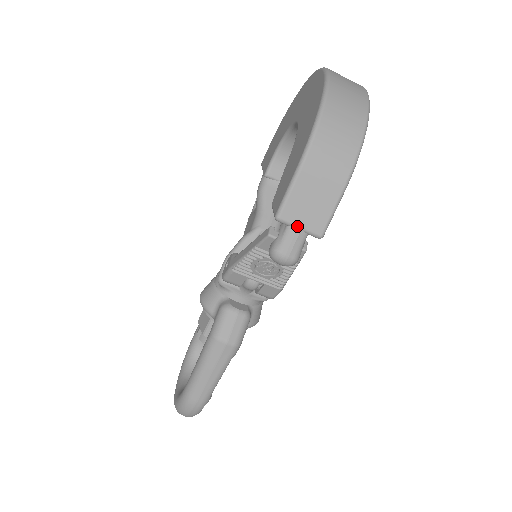
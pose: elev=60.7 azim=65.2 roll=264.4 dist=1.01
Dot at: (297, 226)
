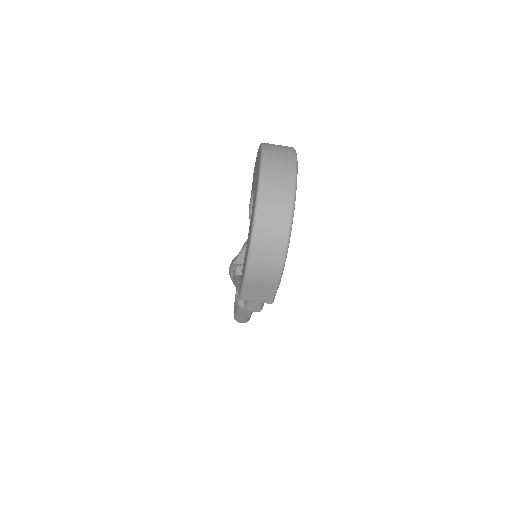
Dot at: (254, 302)
